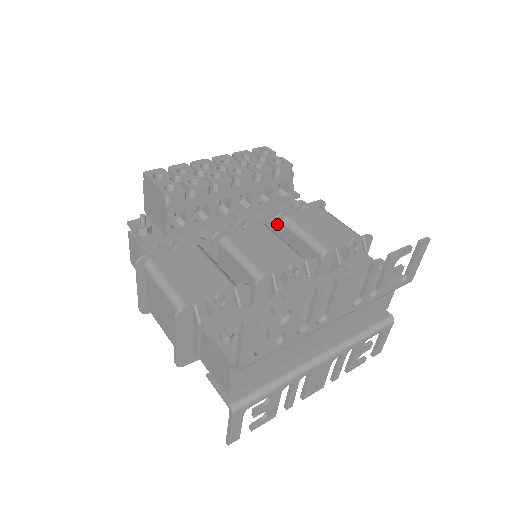
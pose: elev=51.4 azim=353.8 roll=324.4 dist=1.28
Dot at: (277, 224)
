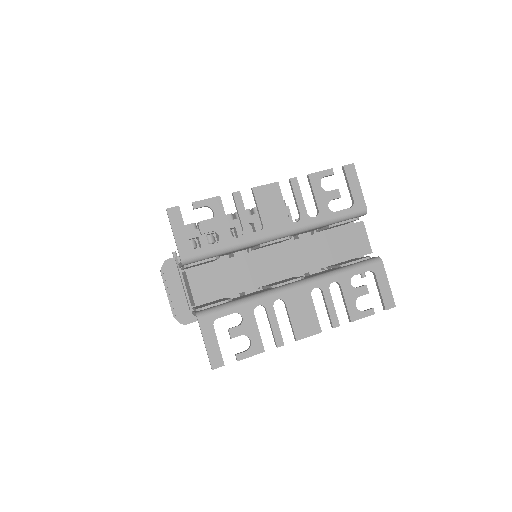
Dot at: occluded
